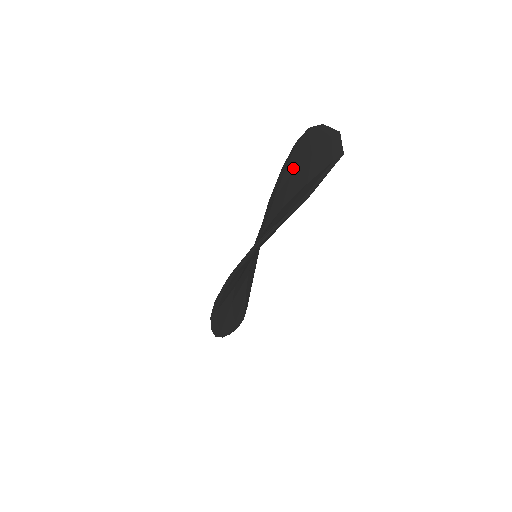
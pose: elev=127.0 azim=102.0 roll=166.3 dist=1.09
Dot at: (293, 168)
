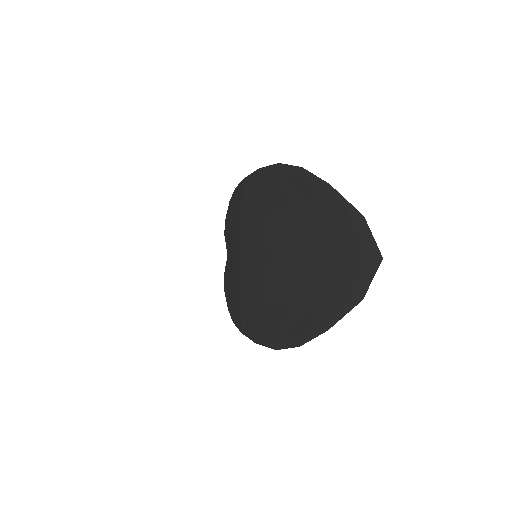
Dot at: (292, 204)
